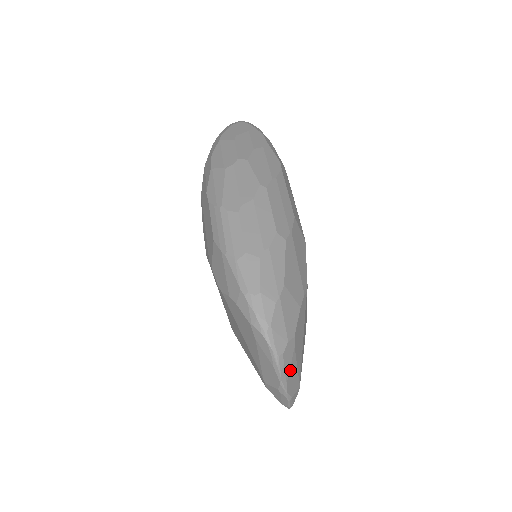
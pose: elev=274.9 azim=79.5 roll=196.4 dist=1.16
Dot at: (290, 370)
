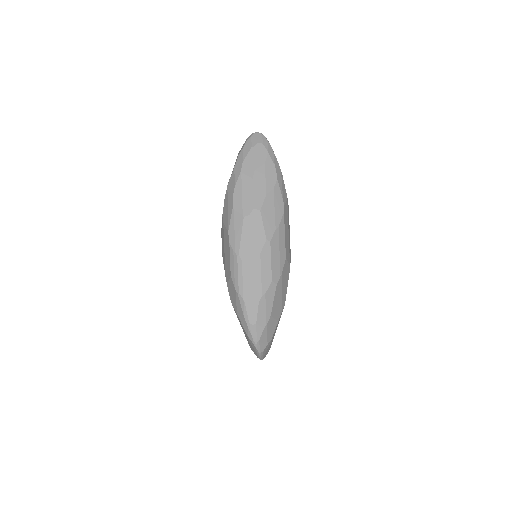
Dot at: (266, 352)
